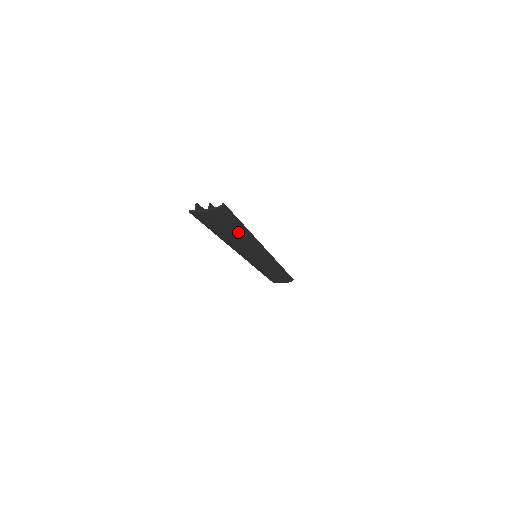
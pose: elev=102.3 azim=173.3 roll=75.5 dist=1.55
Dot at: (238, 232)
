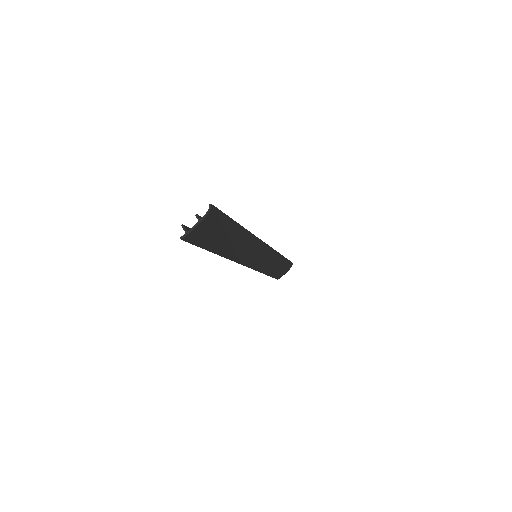
Dot at: (234, 234)
